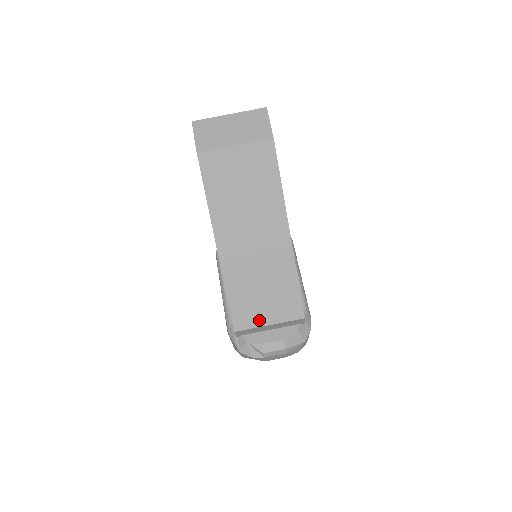
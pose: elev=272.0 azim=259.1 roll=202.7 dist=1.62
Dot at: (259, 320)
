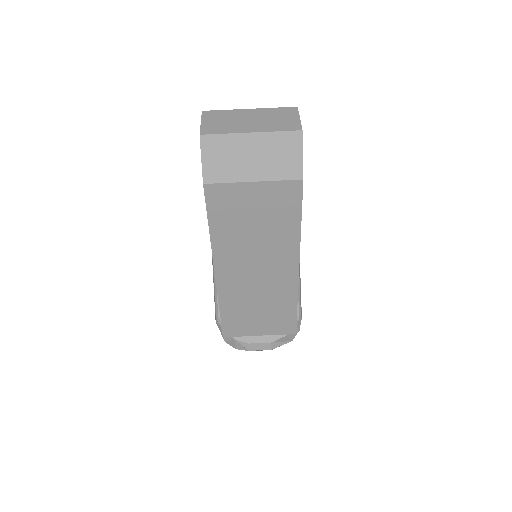
Dot at: (250, 331)
